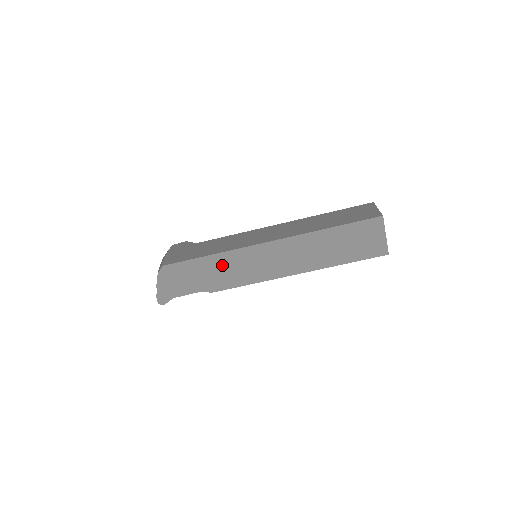
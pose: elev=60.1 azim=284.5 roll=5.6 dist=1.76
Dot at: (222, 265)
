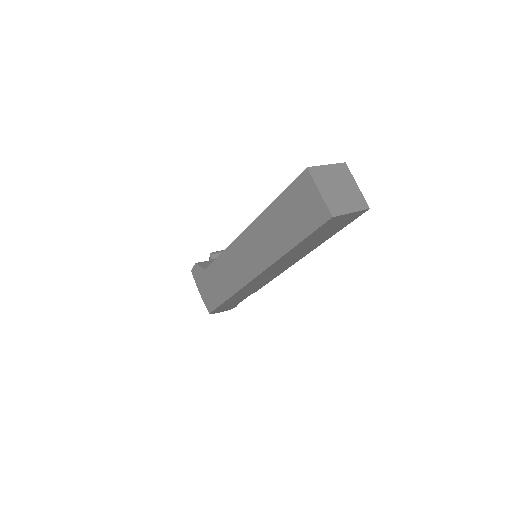
Dot at: (243, 292)
